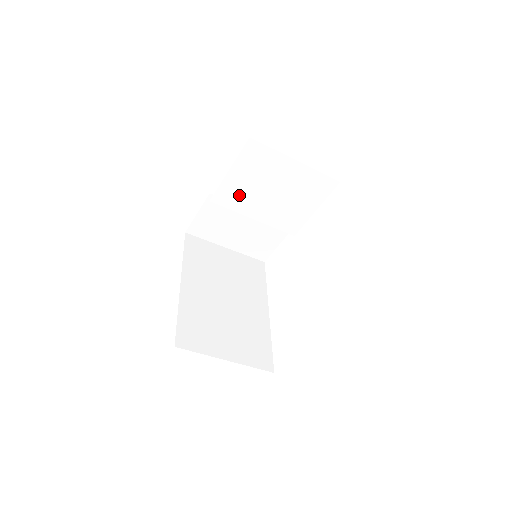
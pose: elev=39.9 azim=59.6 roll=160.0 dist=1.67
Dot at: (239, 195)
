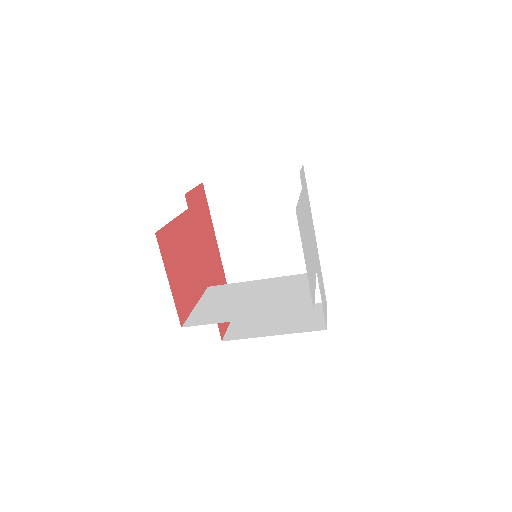
Dot at: occluded
